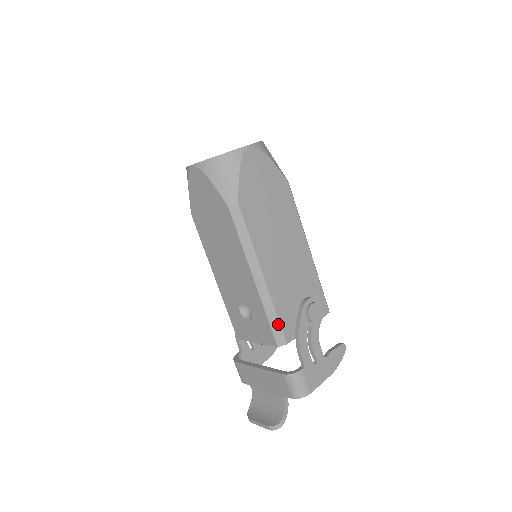
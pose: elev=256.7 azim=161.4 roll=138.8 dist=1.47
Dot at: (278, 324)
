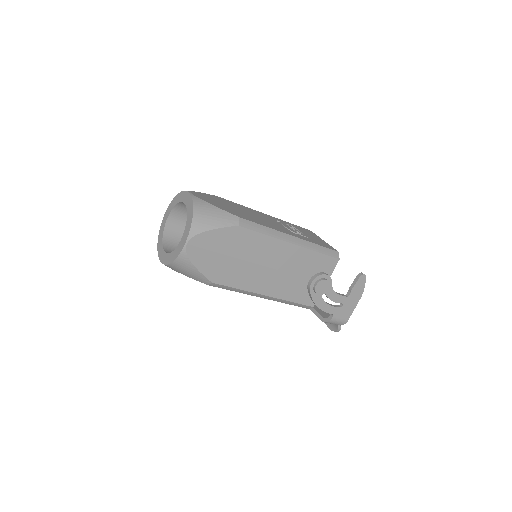
Dot at: (298, 304)
